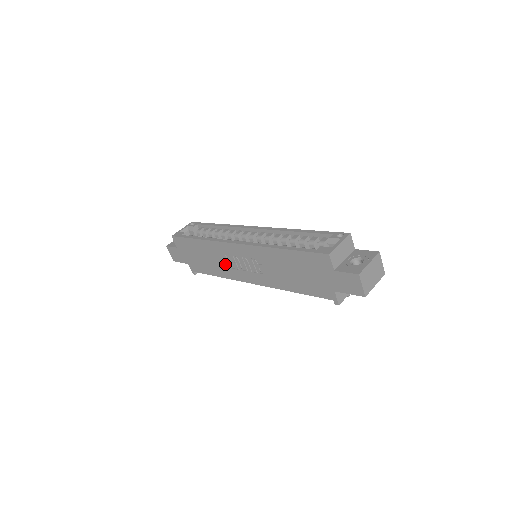
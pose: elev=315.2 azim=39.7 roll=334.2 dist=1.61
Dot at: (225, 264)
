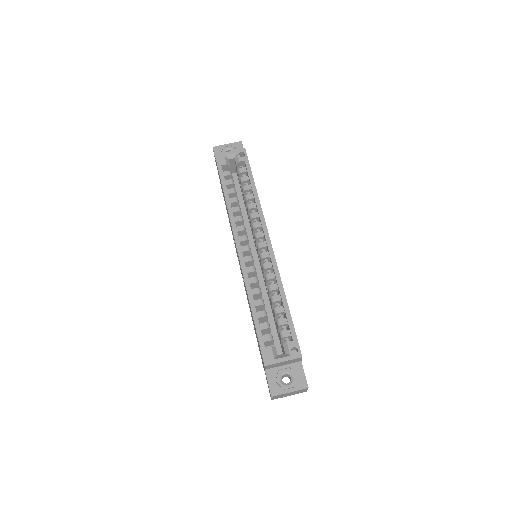
Dot at: (232, 233)
